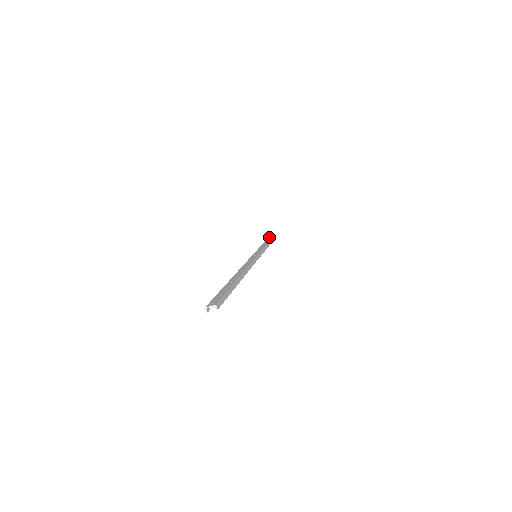
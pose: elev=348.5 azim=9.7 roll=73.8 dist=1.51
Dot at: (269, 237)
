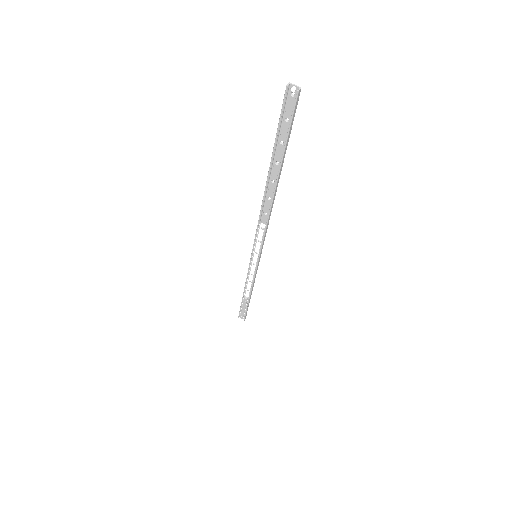
Dot at: occluded
